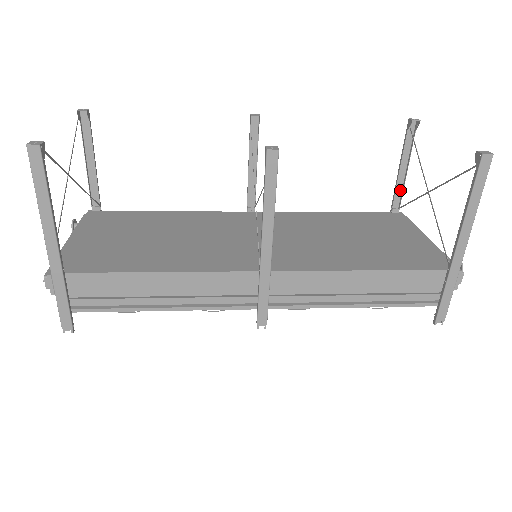
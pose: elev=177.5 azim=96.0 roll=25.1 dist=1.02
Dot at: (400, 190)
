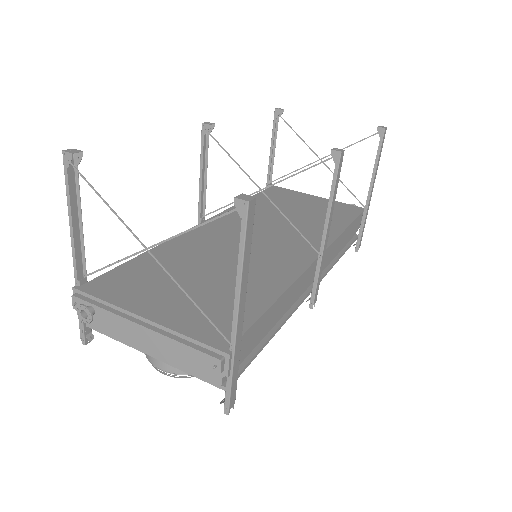
Dot at: (270, 168)
